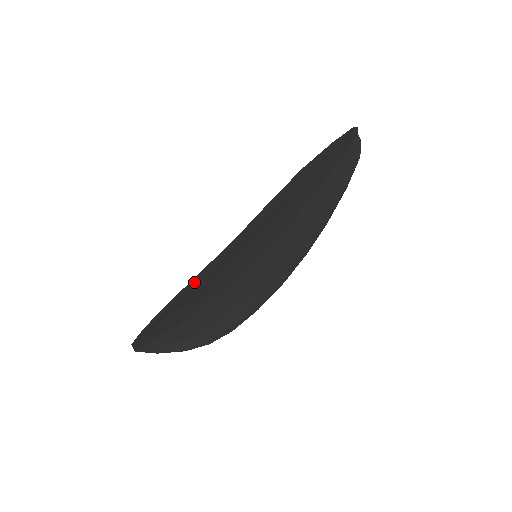
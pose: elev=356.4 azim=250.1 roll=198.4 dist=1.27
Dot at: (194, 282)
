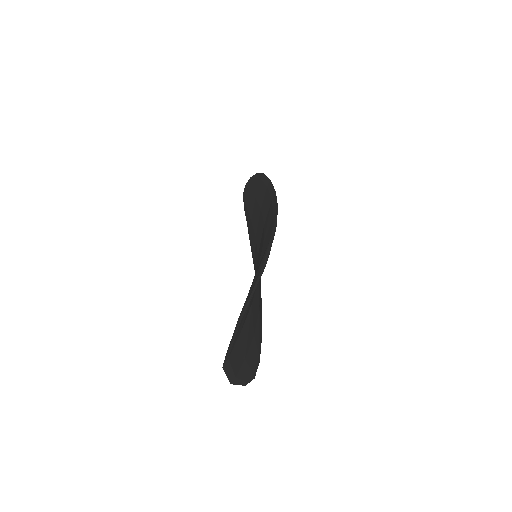
Dot at: occluded
